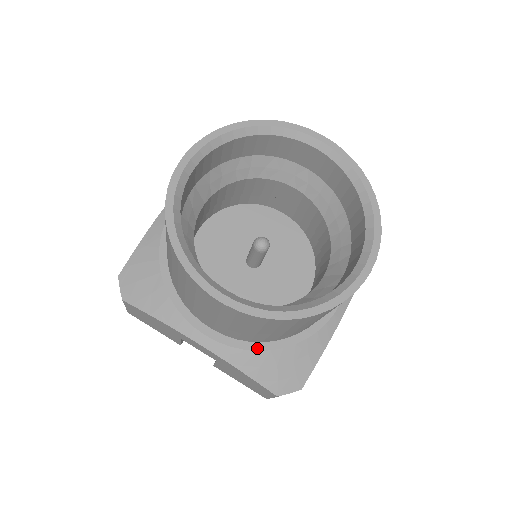
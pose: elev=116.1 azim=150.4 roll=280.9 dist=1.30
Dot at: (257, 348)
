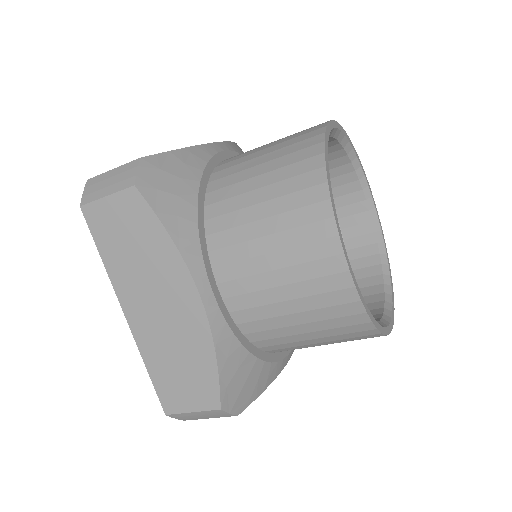
Dot at: occluded
